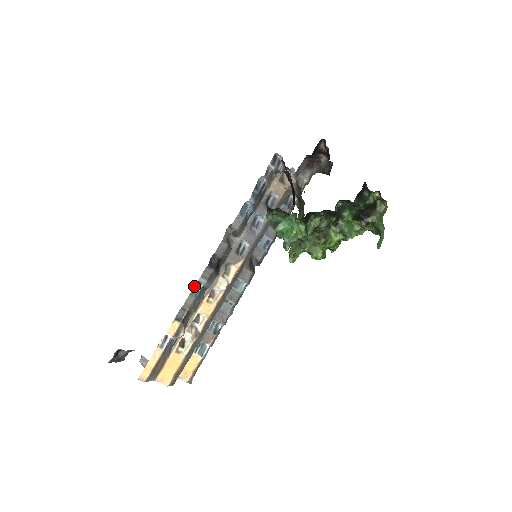
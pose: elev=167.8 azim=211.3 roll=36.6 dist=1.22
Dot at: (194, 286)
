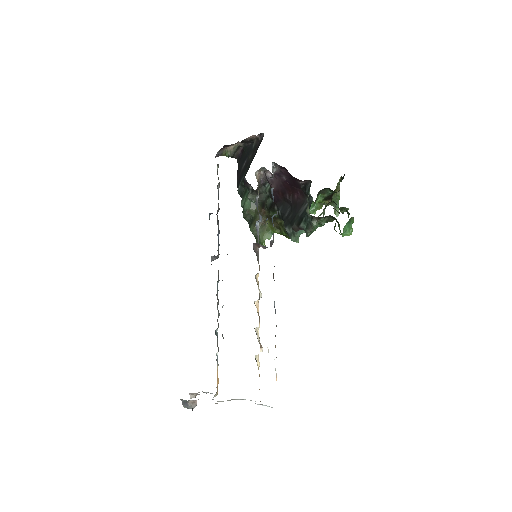
Dot at: occluded
